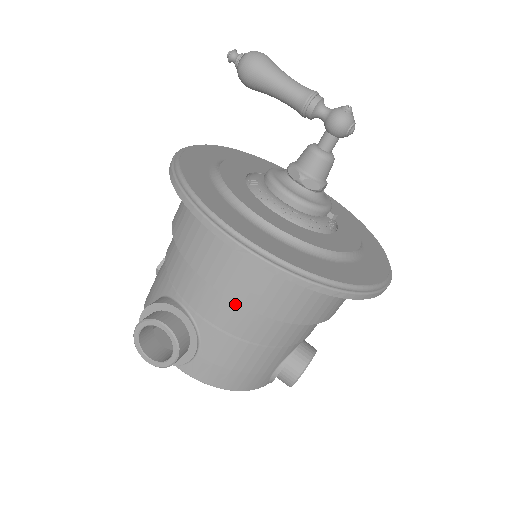
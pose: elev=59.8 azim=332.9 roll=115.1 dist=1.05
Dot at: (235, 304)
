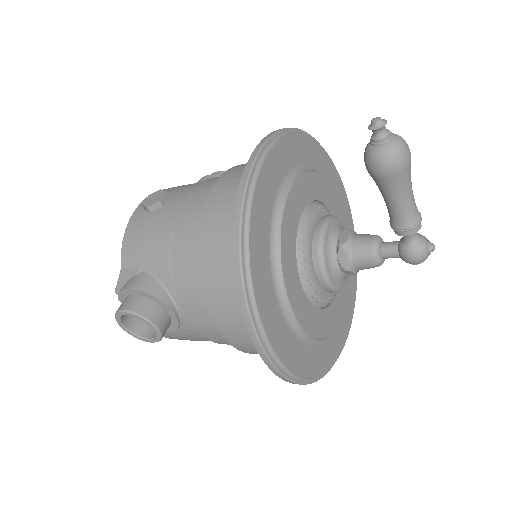
Dot at: occluded
